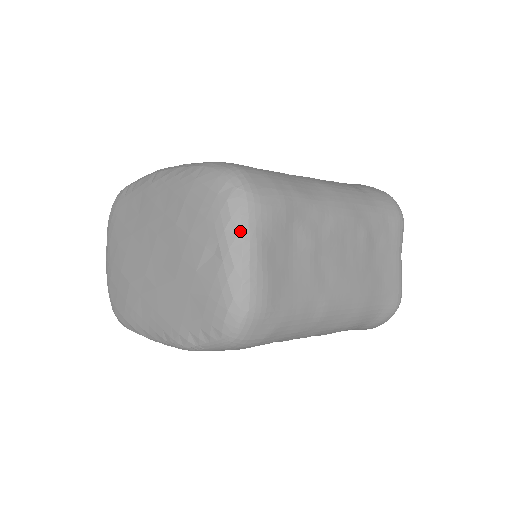
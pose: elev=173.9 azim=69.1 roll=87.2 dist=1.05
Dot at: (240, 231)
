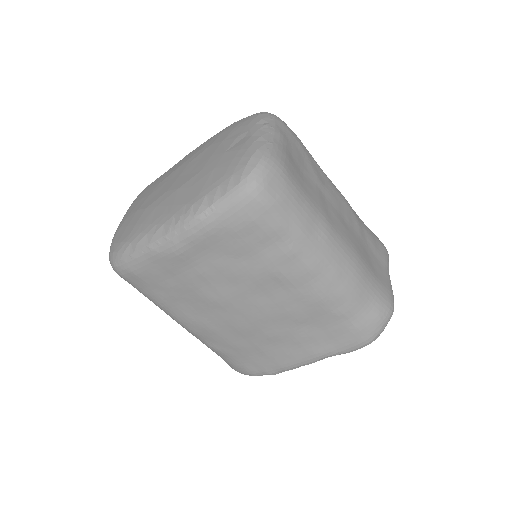
Dot at: (268, 123)
